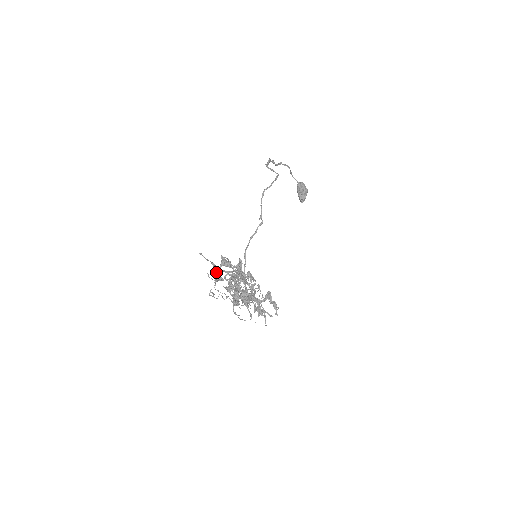
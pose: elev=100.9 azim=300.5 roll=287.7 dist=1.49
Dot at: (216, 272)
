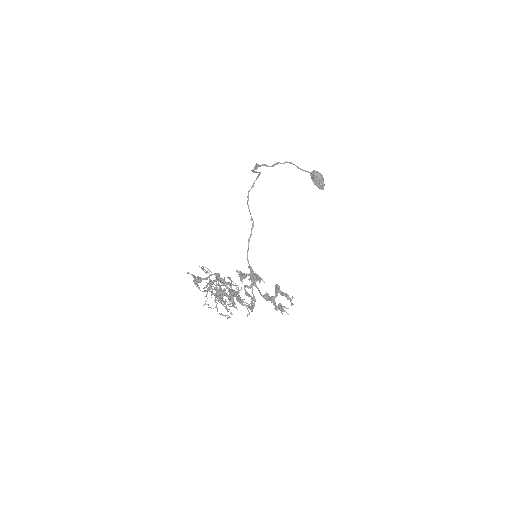
Dot at: (197, 283)
